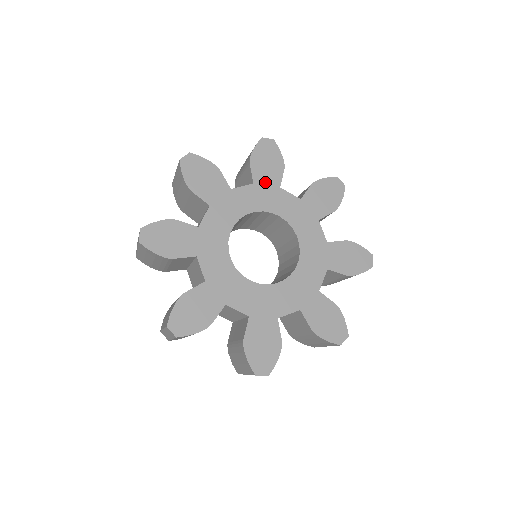
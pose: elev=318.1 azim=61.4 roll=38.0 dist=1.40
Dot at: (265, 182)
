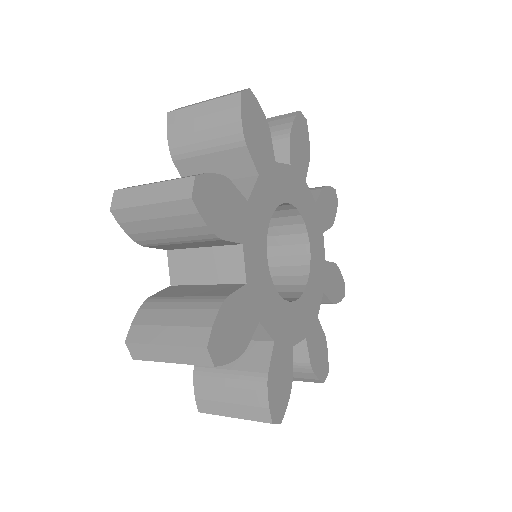
Dot at: (265, 164)
